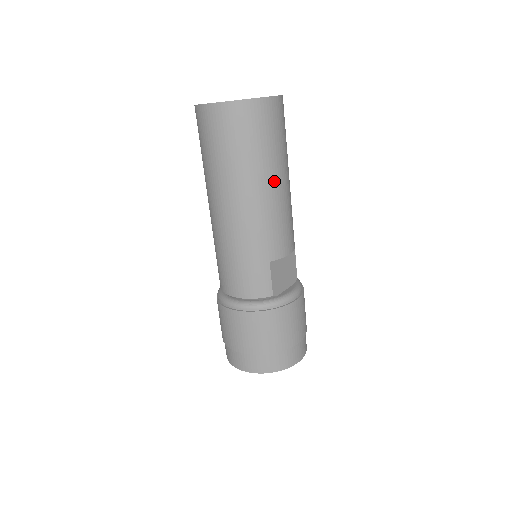
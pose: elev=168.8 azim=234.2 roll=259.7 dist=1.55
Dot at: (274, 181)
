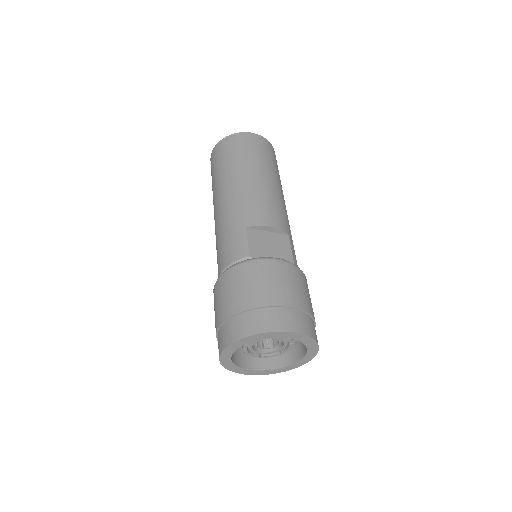
Dot at: (252, 174)
